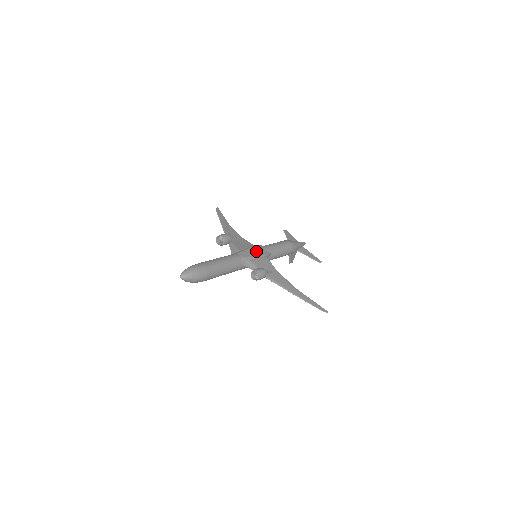
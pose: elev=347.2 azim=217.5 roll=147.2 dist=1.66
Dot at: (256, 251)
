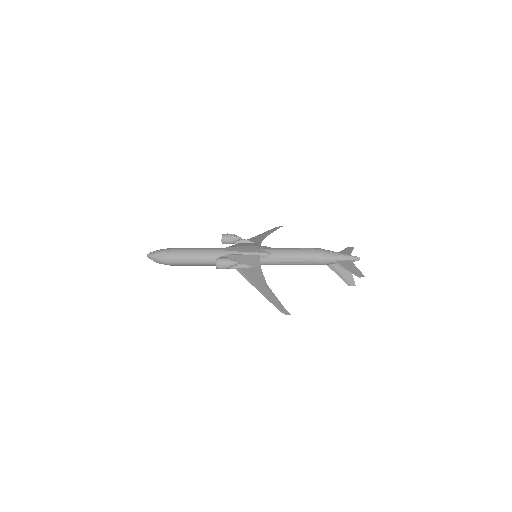
Dot at: (250, 249)
